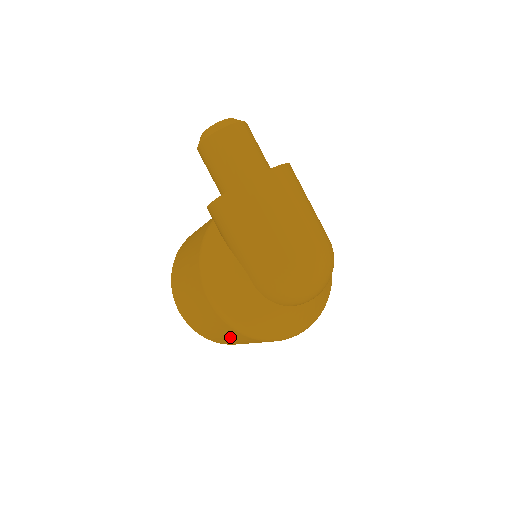
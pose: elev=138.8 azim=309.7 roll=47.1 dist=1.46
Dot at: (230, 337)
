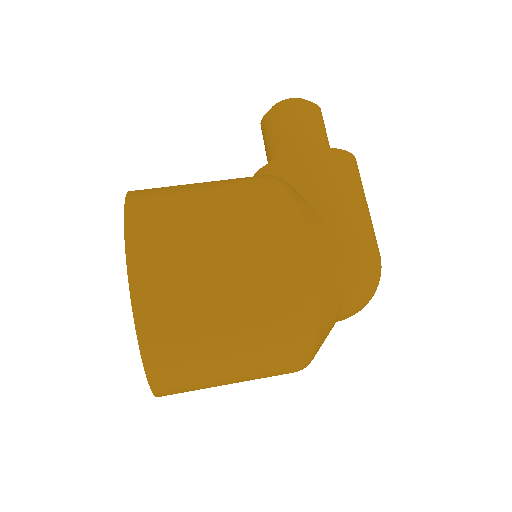
Dot at: (246, 331)
